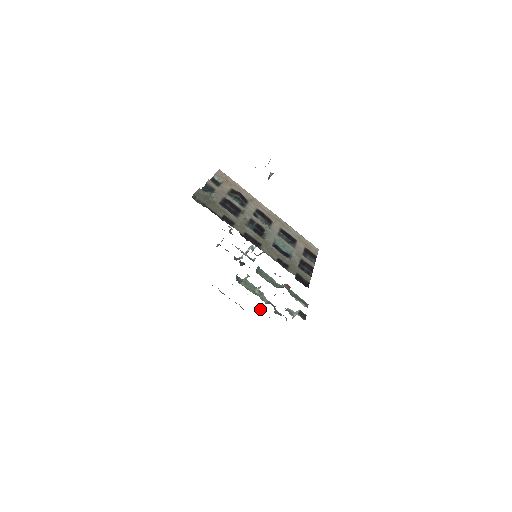
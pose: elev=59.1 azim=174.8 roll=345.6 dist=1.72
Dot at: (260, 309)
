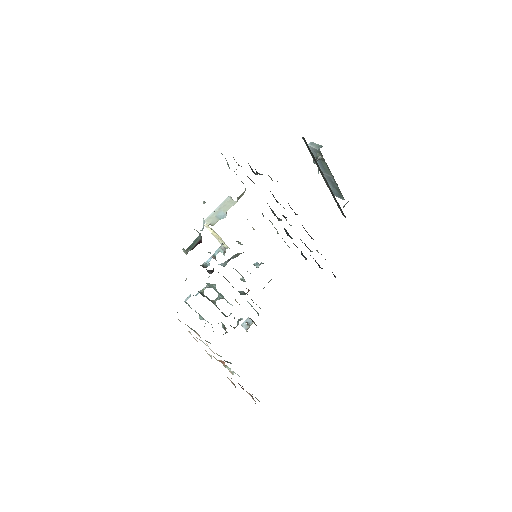
Dot at: occluded
